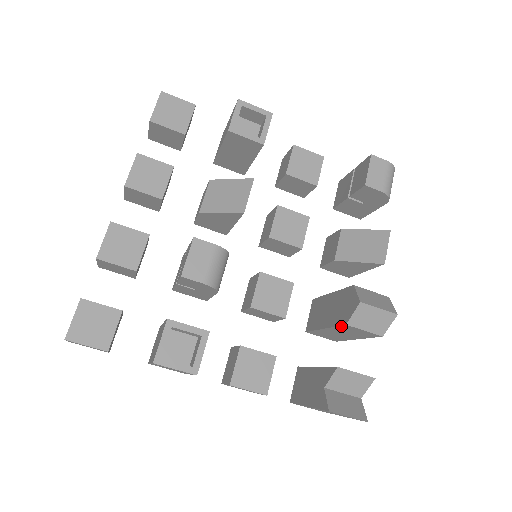
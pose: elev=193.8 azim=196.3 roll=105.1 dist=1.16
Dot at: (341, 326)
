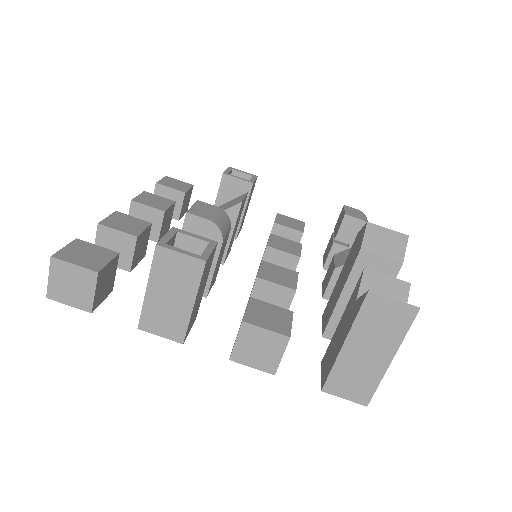
Dot at: (357, 262)
